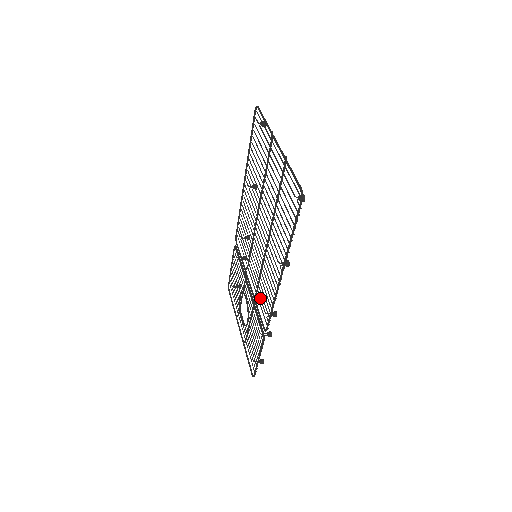
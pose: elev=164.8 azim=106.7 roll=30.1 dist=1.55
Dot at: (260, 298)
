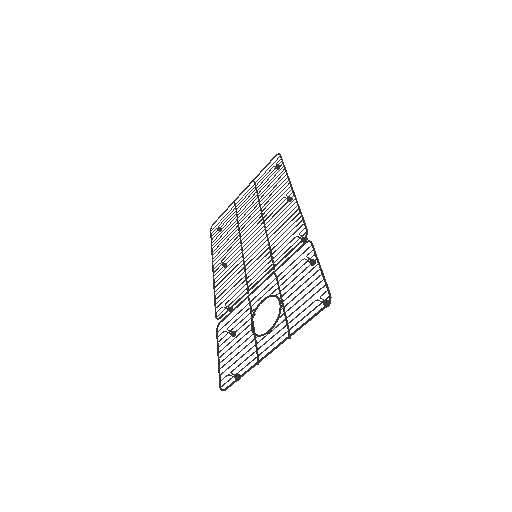
Dot at: (282, 249)
